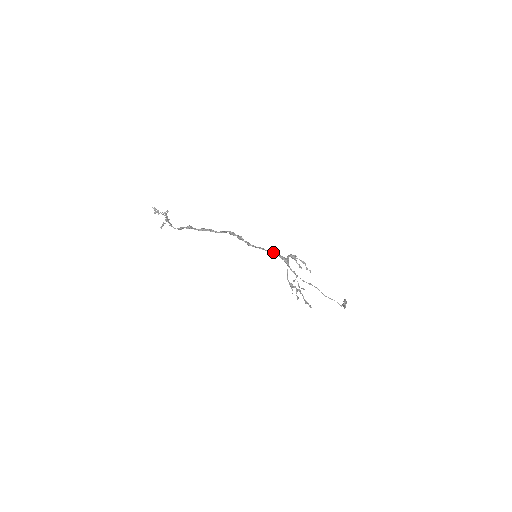
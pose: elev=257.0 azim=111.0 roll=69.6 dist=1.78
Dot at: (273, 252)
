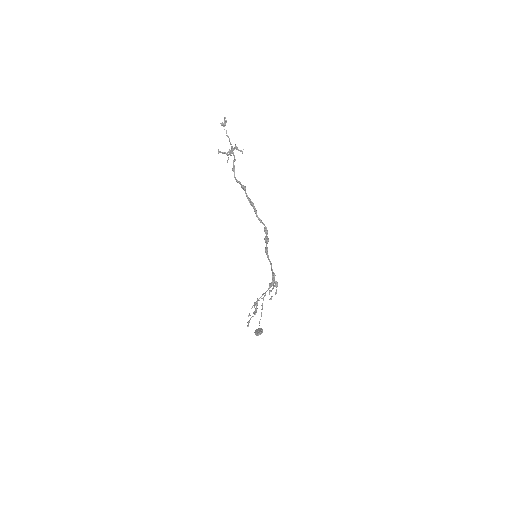
Dot at: (274, 274)
